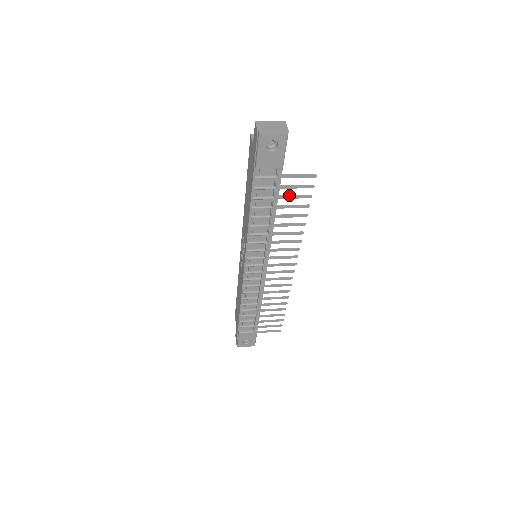
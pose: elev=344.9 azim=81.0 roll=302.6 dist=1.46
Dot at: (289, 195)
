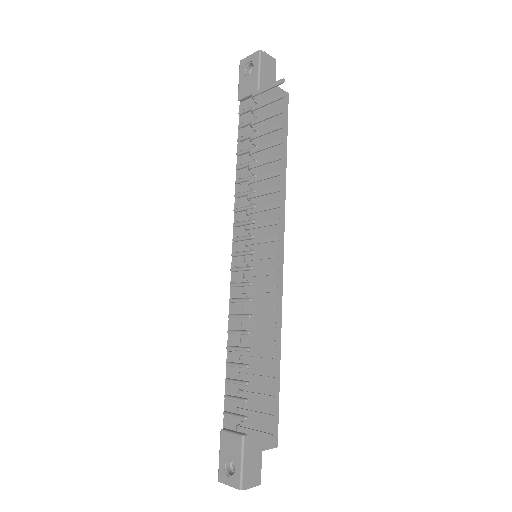
Dot at: (262, 117)
